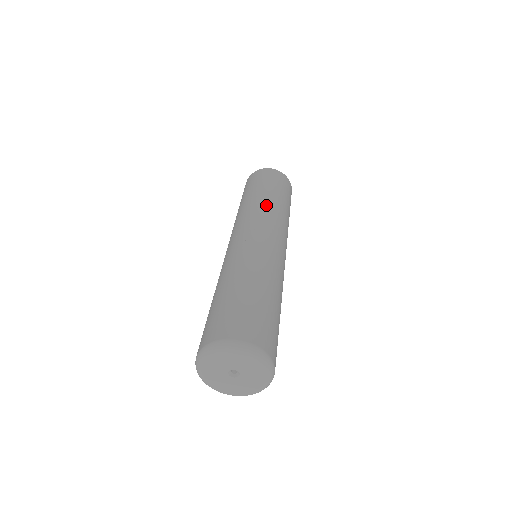
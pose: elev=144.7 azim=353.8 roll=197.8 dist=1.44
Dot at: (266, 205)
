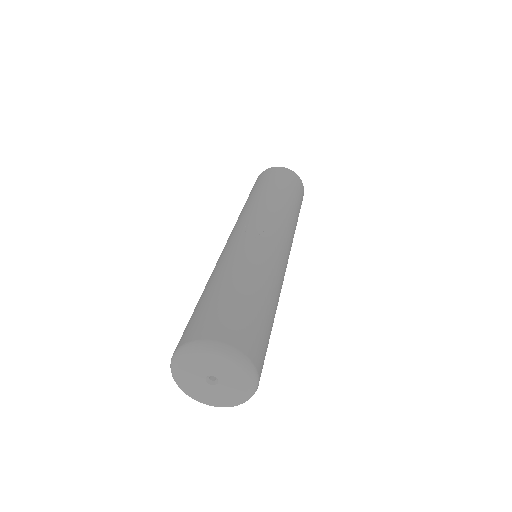
Dot at: (276, 204)
